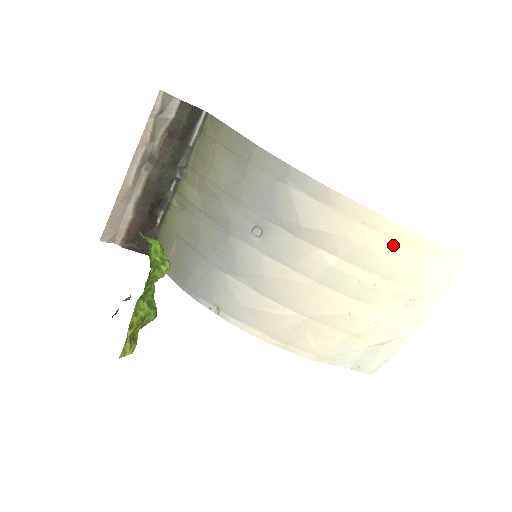
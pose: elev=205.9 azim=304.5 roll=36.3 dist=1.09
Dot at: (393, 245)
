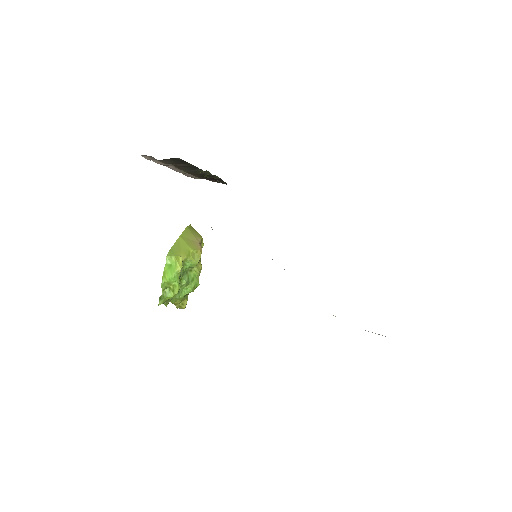
Dot at: occluded
